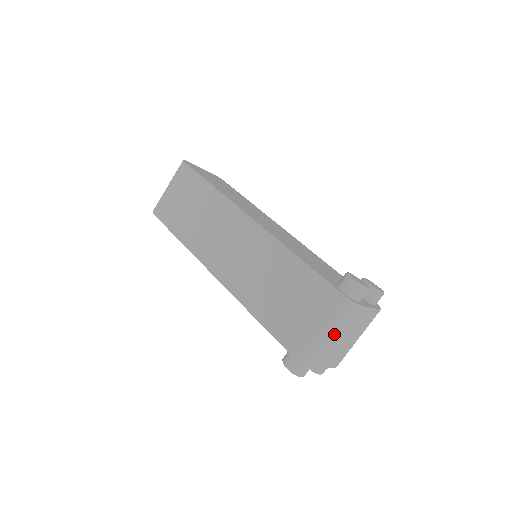
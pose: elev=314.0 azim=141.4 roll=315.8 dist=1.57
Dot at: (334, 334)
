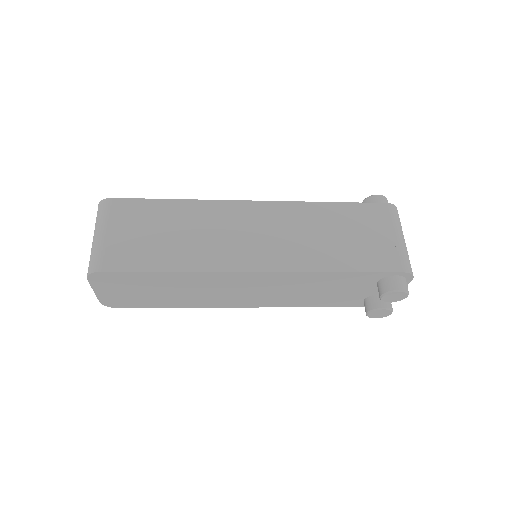
Dot at: occluded
